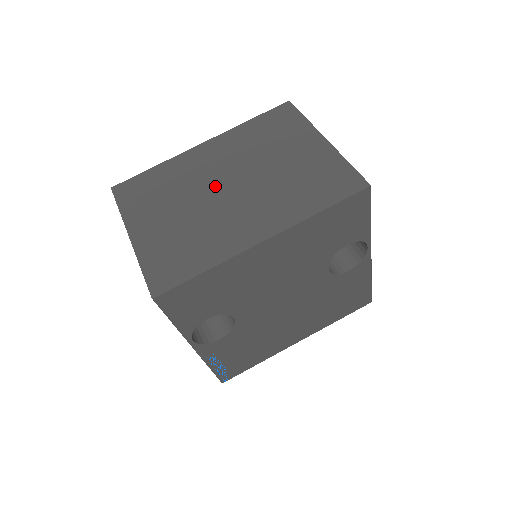
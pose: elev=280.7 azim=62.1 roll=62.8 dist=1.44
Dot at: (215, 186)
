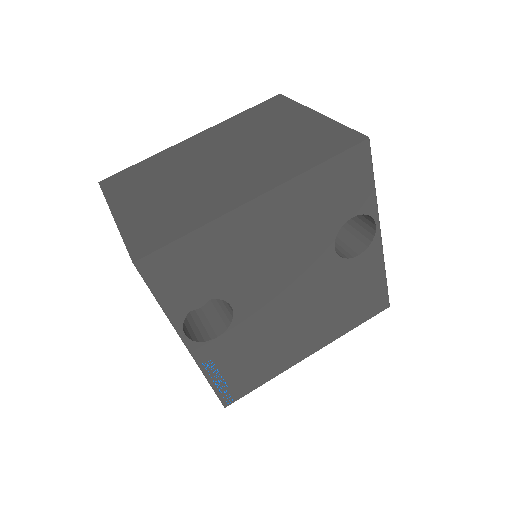
Dot at: (205, 164)
